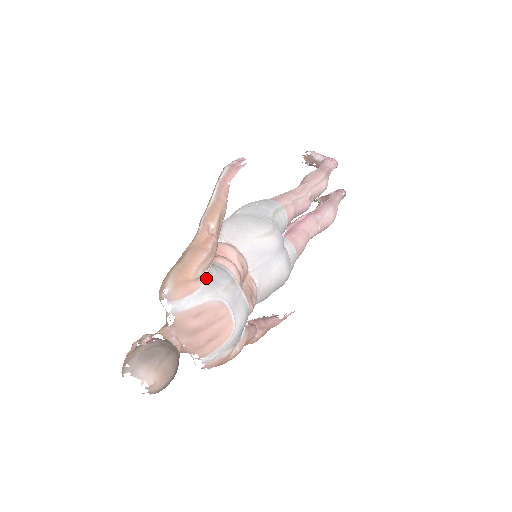
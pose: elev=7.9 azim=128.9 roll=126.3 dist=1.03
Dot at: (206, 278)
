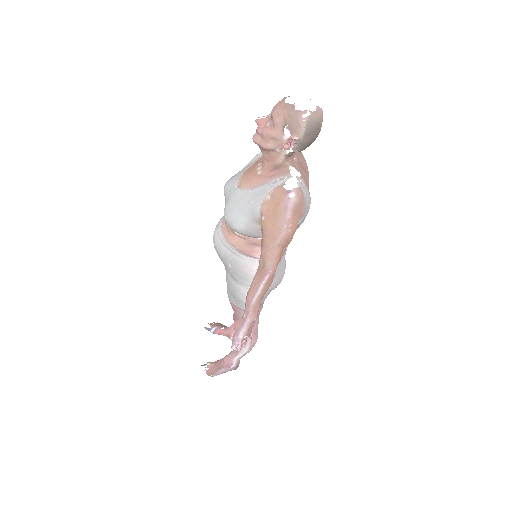
Dot at: occluded
